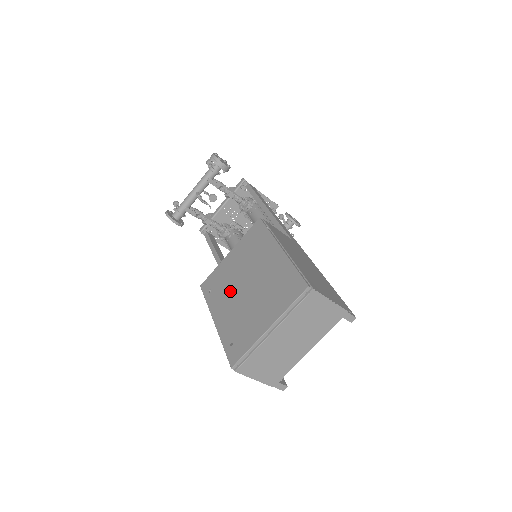
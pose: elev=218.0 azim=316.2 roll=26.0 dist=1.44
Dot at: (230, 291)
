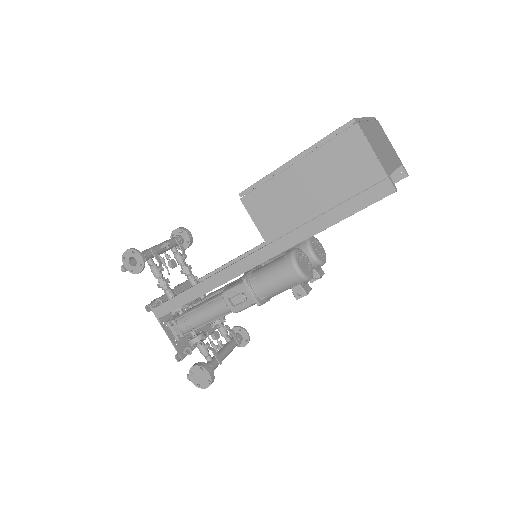
Dot at: occluded
